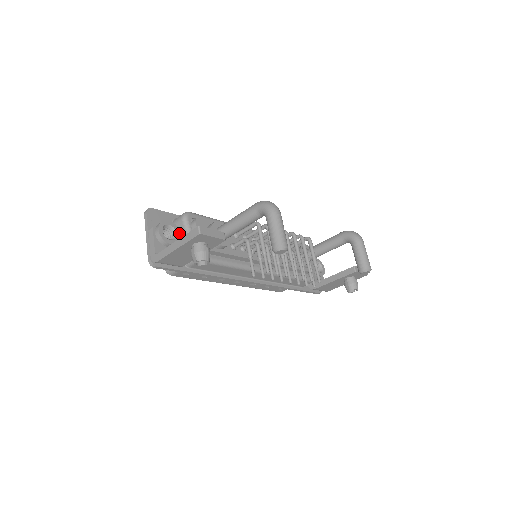
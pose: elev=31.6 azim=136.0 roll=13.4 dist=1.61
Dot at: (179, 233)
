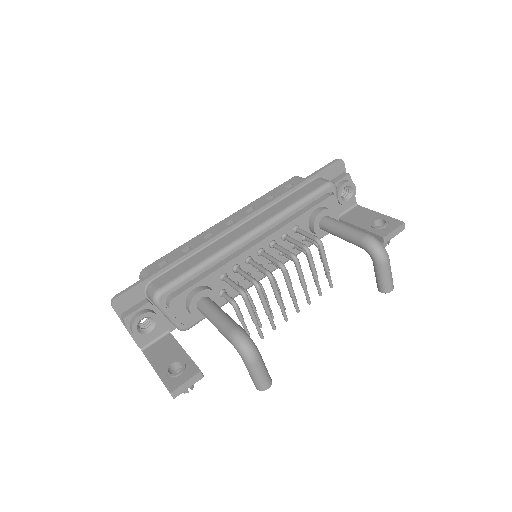
Dot at: (157, 317)
